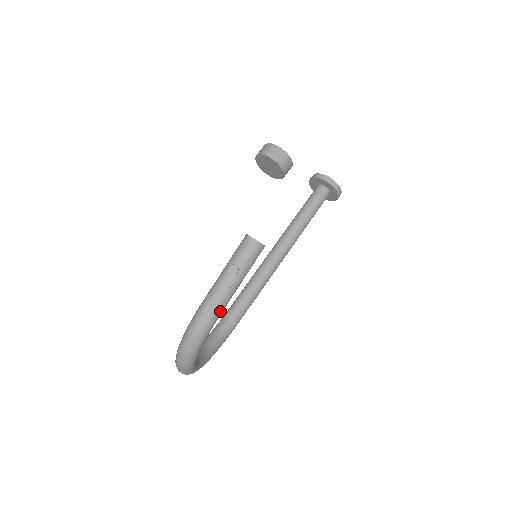
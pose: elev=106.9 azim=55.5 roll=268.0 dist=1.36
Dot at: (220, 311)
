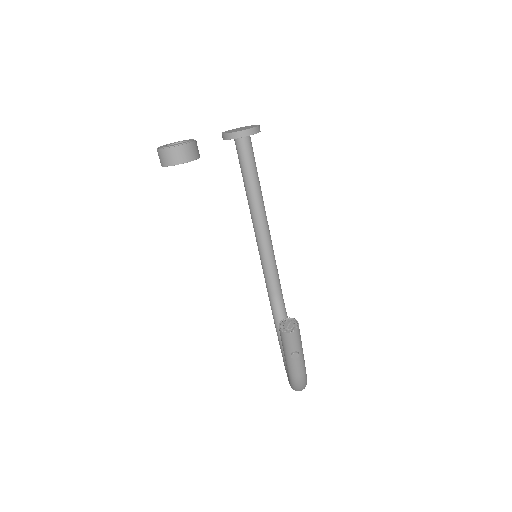
Dot at: (305, 370)
